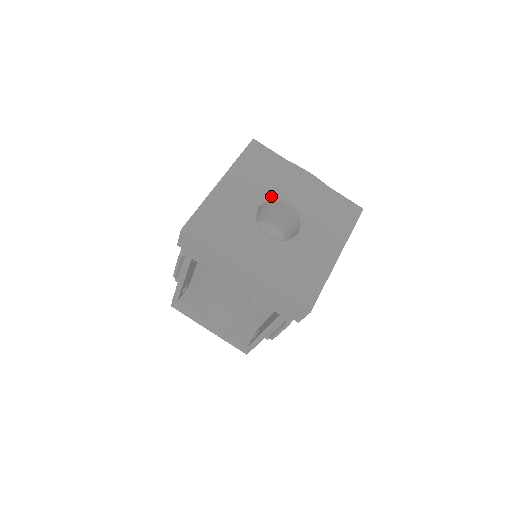
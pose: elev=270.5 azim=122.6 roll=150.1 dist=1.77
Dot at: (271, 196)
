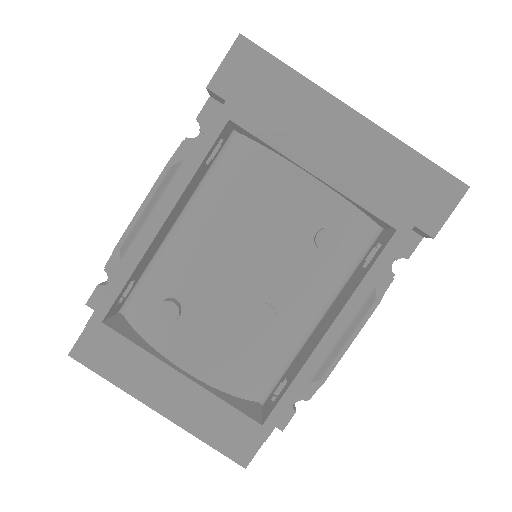
Dot at: occluded
